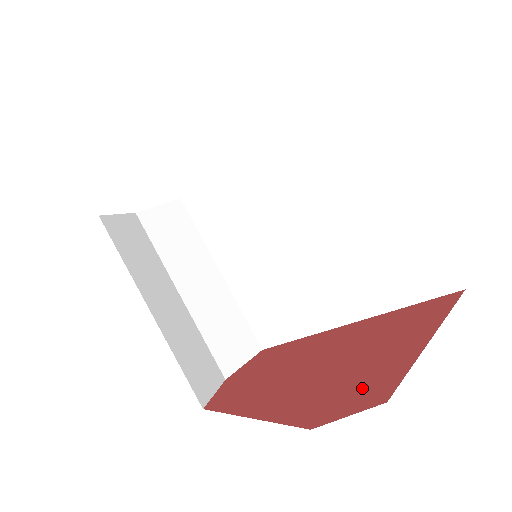
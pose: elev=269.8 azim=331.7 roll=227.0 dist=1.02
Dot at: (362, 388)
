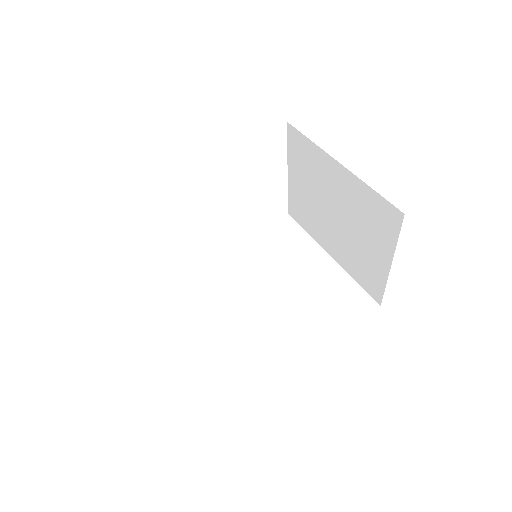
Dot at: occluded
